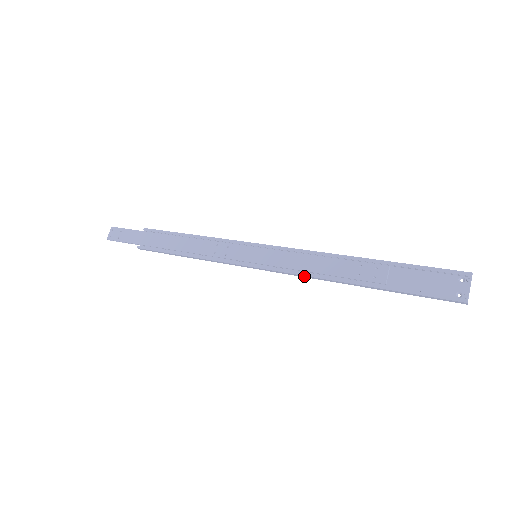
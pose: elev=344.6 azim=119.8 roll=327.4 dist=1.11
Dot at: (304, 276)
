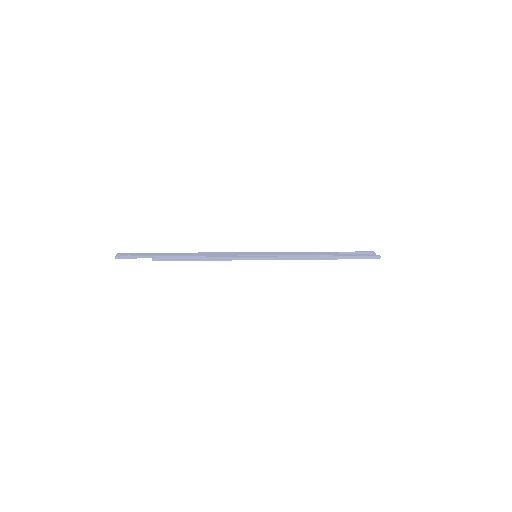
Dot at: (294, 258)
